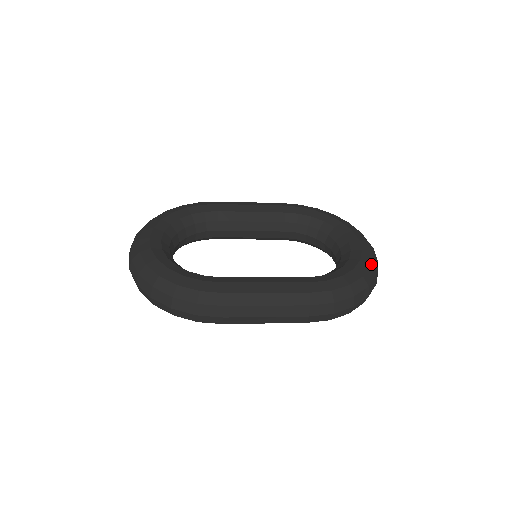
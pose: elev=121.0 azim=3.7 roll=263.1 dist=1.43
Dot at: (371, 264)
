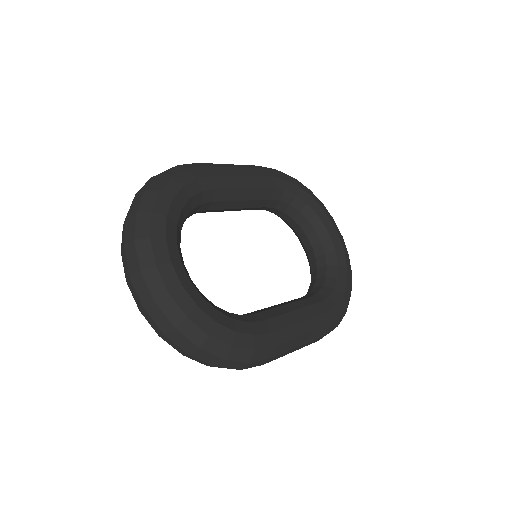
Dot at: (351, 270)
